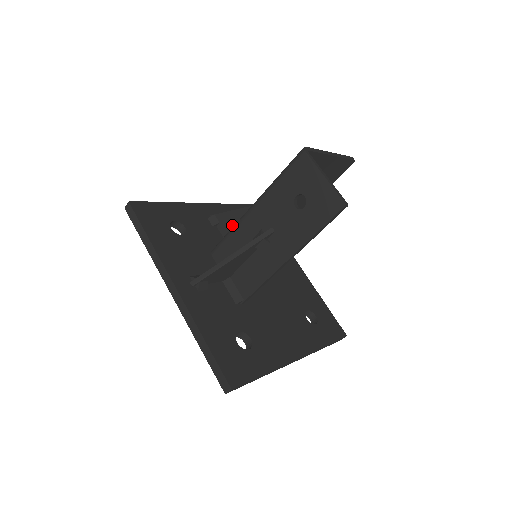
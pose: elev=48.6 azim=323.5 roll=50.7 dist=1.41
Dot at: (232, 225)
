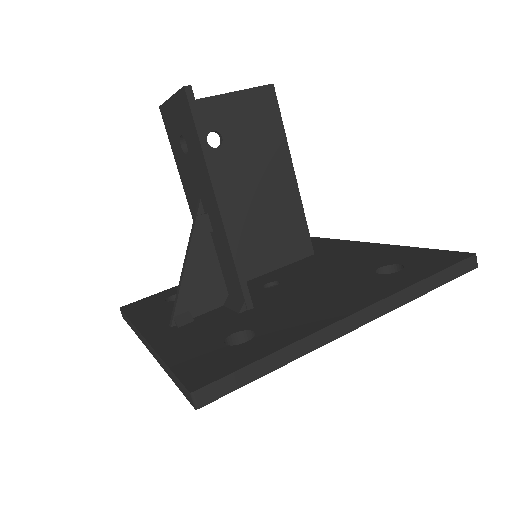
Dot at: occluded
